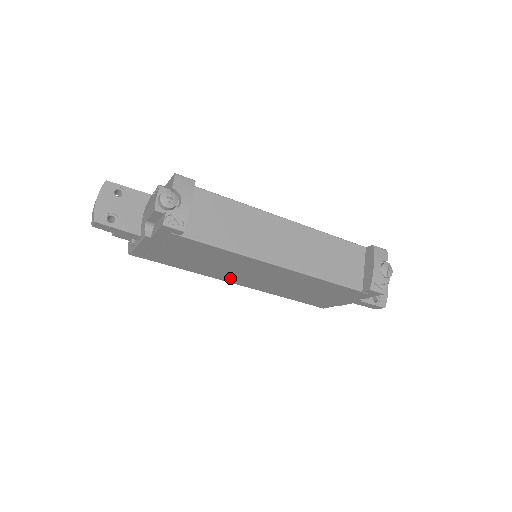
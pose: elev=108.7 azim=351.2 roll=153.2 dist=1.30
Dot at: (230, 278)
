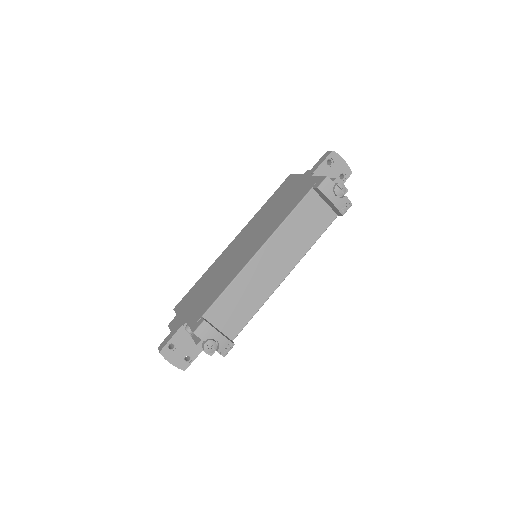
Dot at: occluded
